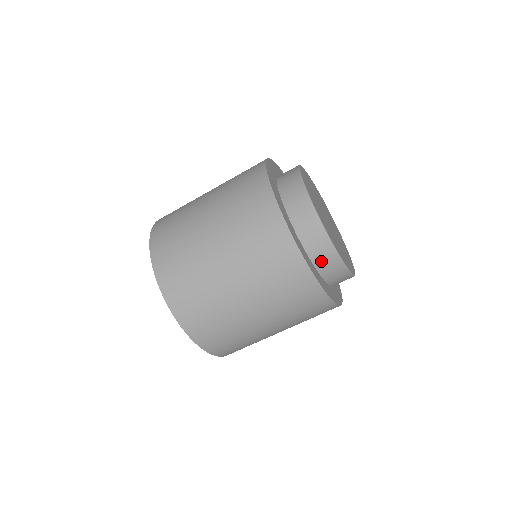
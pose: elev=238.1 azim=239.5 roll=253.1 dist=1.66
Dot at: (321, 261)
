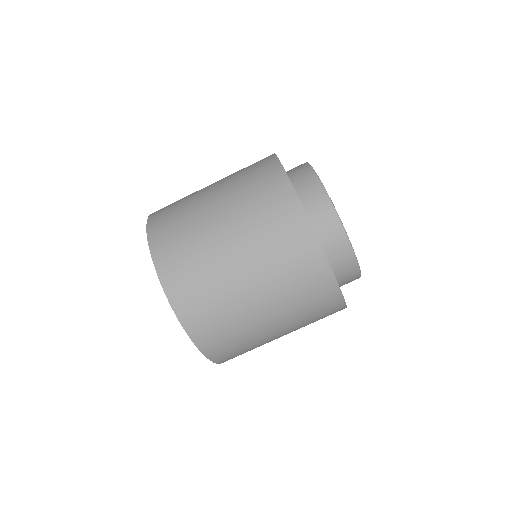
Dot at: (302, 187)
